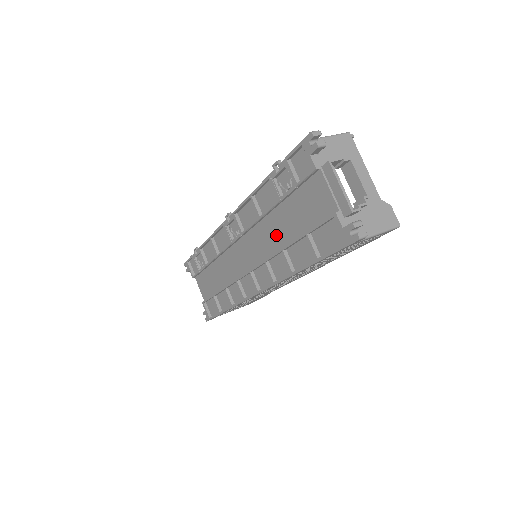
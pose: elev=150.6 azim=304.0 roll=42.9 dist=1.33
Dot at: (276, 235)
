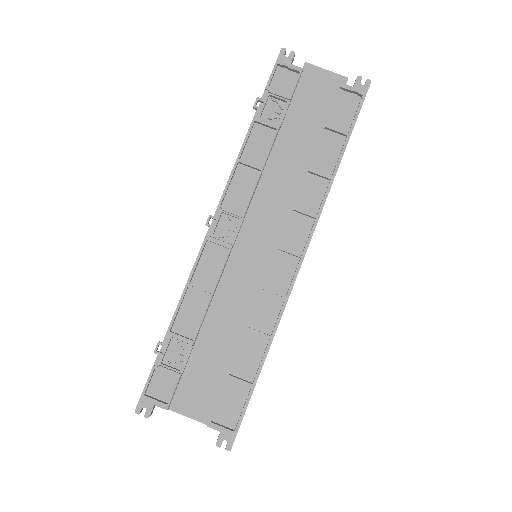
Dot at: (289, 170)
